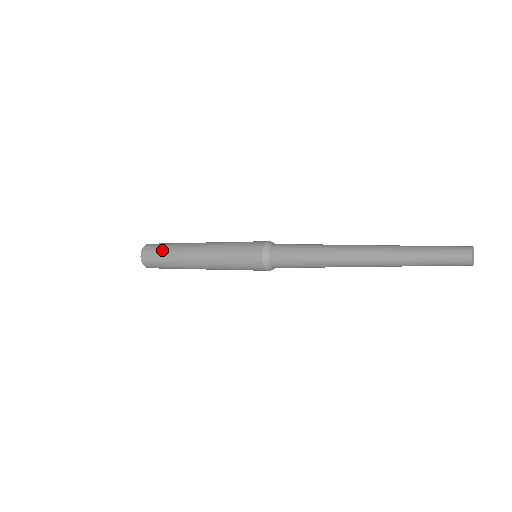
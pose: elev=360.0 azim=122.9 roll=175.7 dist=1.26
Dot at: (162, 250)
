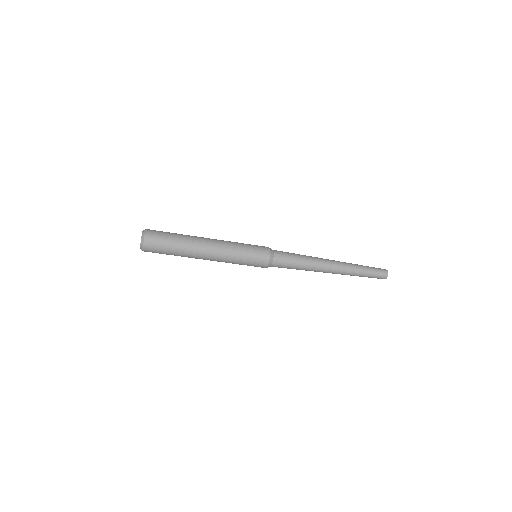
Dot at: occluded
